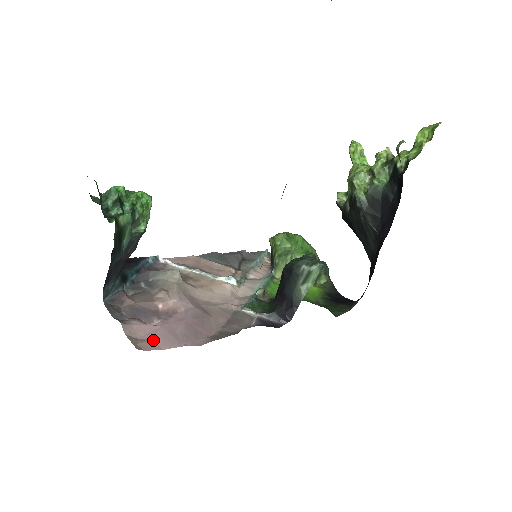
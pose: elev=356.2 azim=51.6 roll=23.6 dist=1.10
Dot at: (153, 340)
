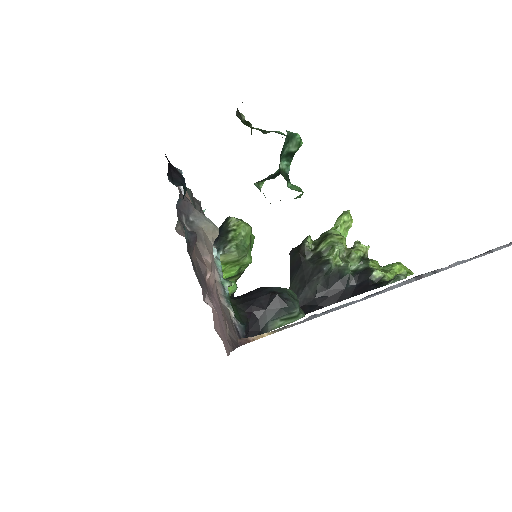
Dot at: (222, 337)
